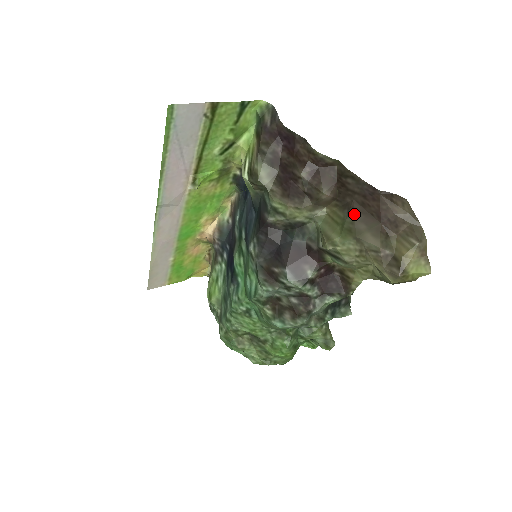
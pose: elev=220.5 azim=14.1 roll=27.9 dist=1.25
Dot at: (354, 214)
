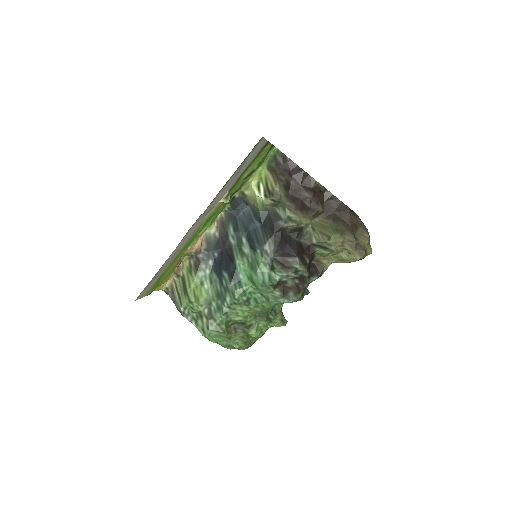
Dot at: (337, 221)
